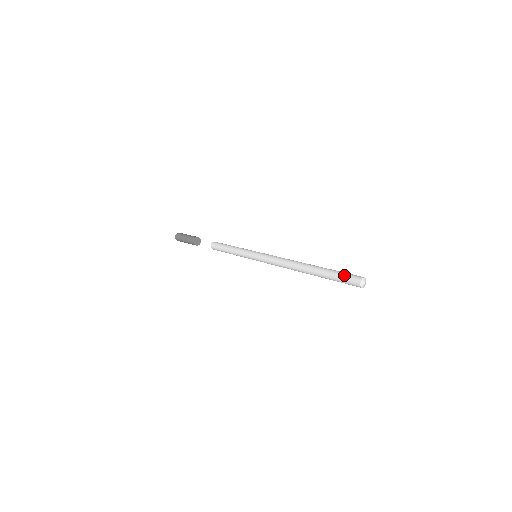
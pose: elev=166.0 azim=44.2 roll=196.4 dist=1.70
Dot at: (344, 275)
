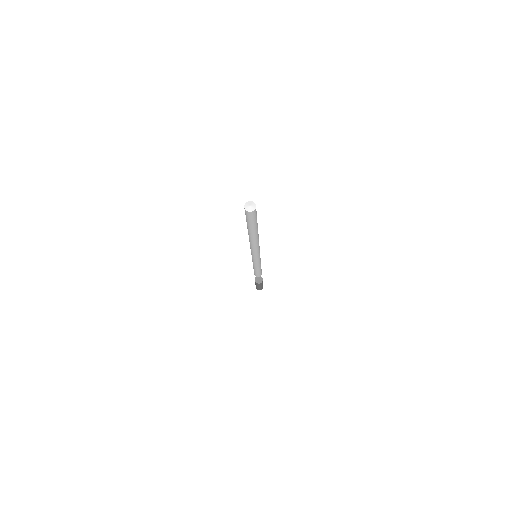
Dot at: occluded
